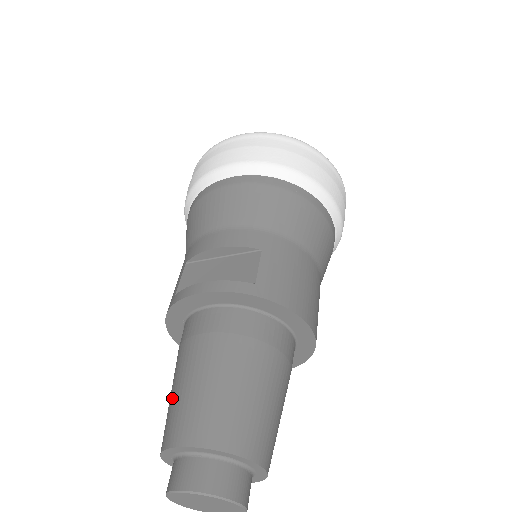
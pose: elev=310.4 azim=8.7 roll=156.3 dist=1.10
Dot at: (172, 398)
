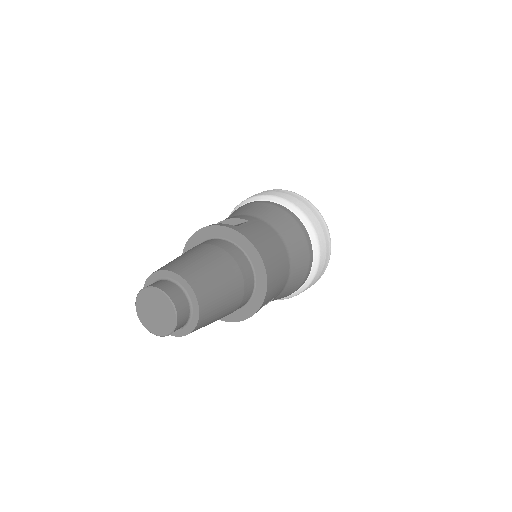
Dot at: occluded
